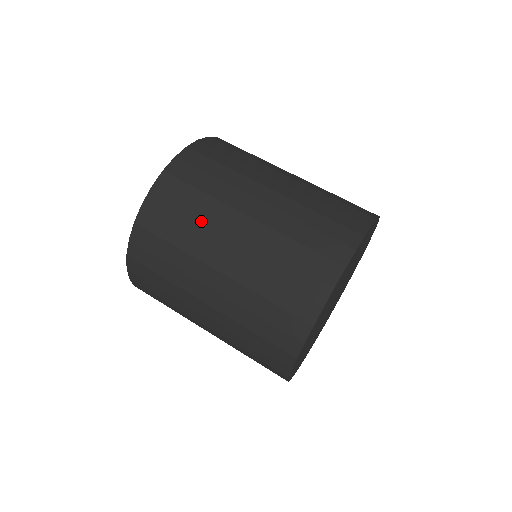
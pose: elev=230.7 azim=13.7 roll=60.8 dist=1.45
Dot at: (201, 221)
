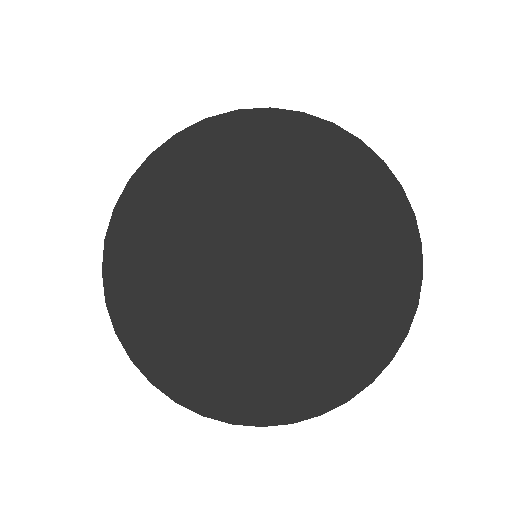
Dot at: occluded
